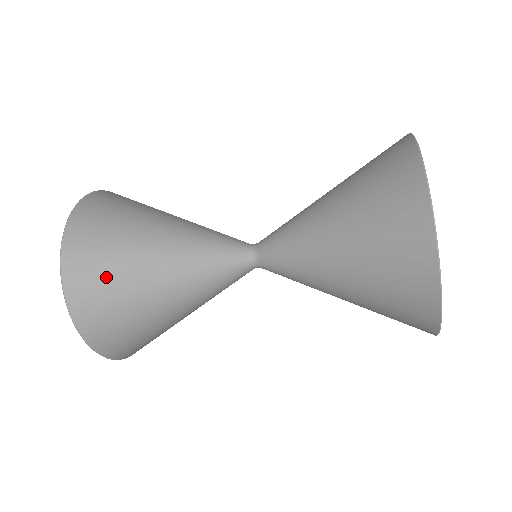
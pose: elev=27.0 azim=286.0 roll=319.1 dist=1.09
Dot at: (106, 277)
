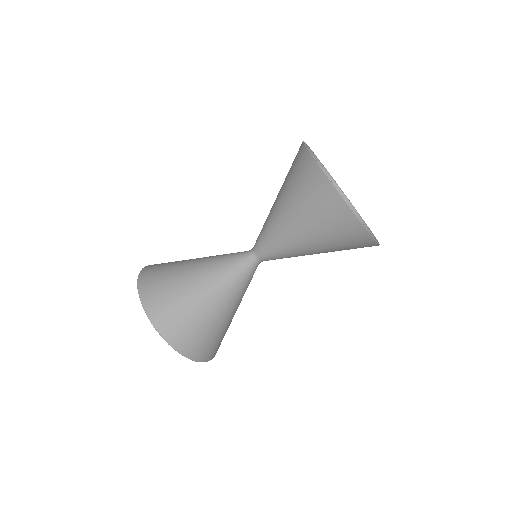
Dot at: (184, 321)
